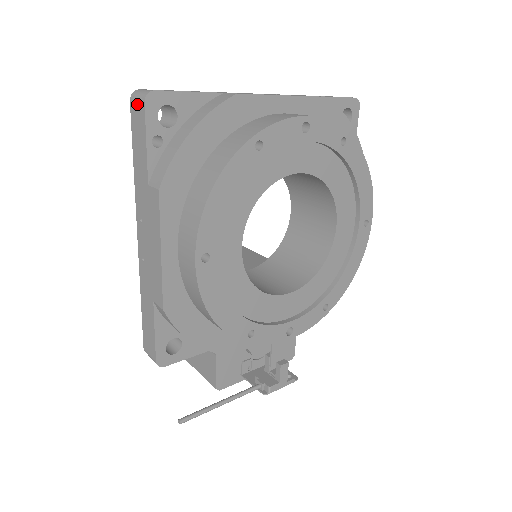
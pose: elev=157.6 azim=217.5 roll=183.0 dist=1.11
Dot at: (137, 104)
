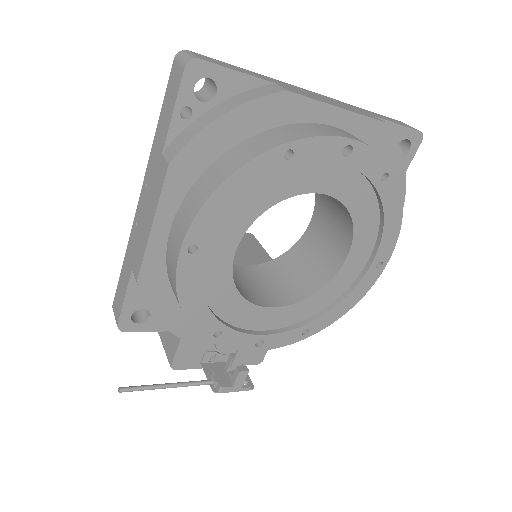
Dot at: (178, 66)
